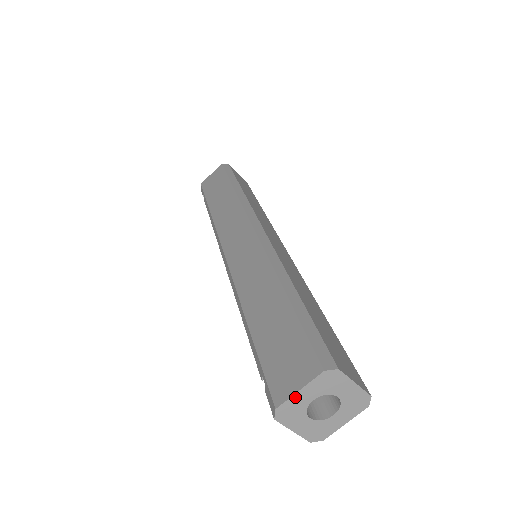
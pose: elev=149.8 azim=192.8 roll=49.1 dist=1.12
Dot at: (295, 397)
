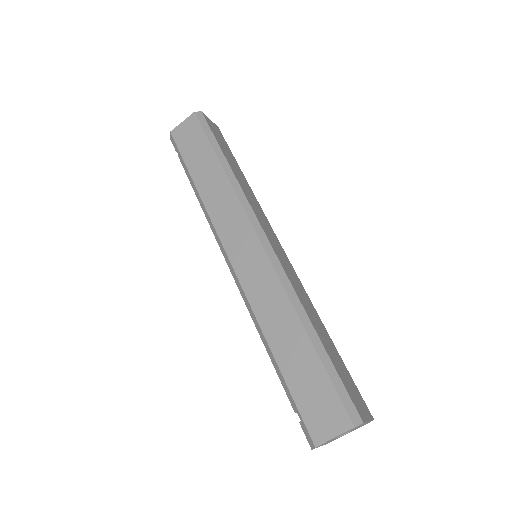
Dot at: (330, 440)
